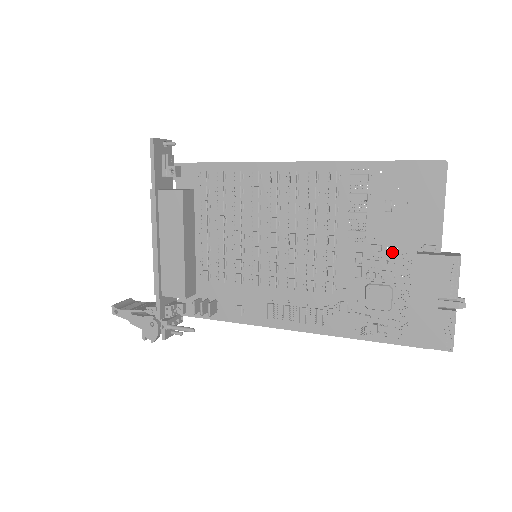
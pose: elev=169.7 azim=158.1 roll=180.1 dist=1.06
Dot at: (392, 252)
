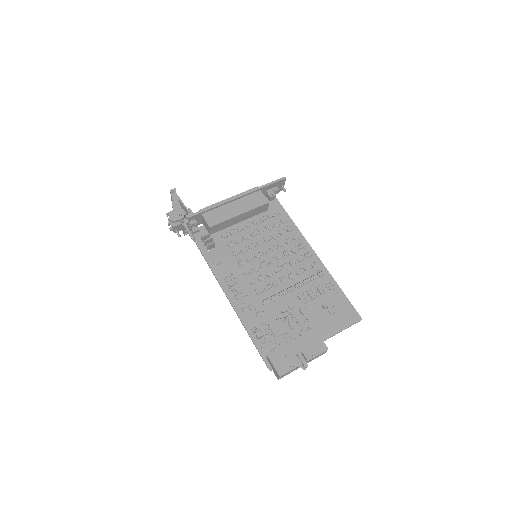
Dot at: (305, 320)
